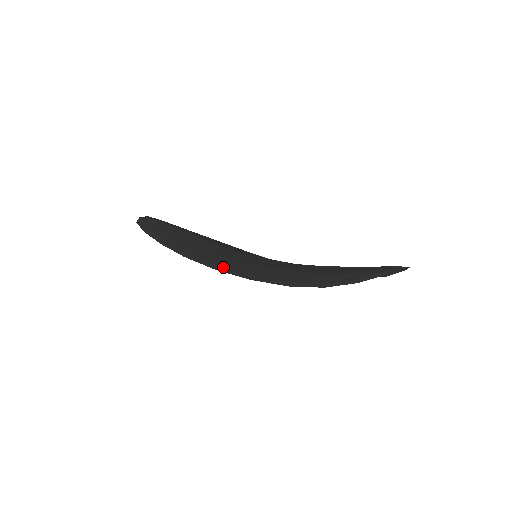
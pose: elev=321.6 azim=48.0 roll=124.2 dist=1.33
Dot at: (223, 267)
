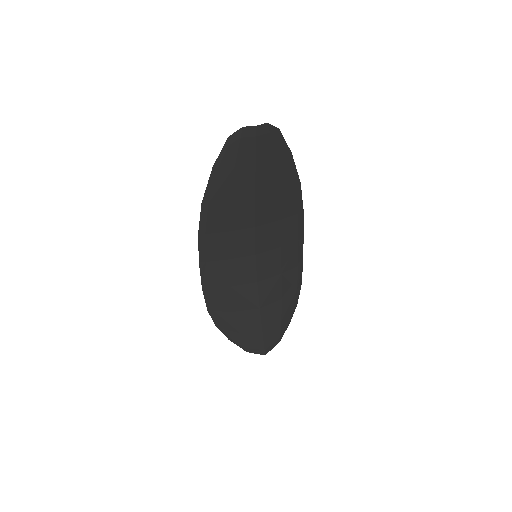
Dot at: (206, 264)
